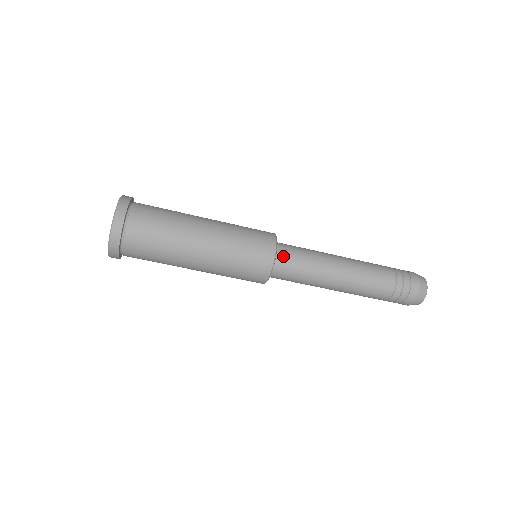
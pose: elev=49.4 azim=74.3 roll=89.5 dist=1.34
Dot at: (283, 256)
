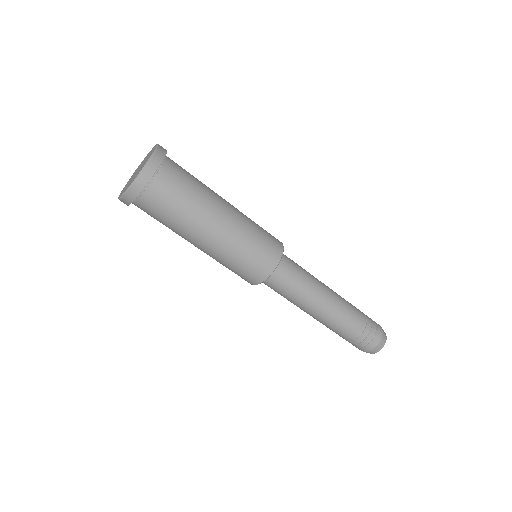
Dot at: (285, 260)
